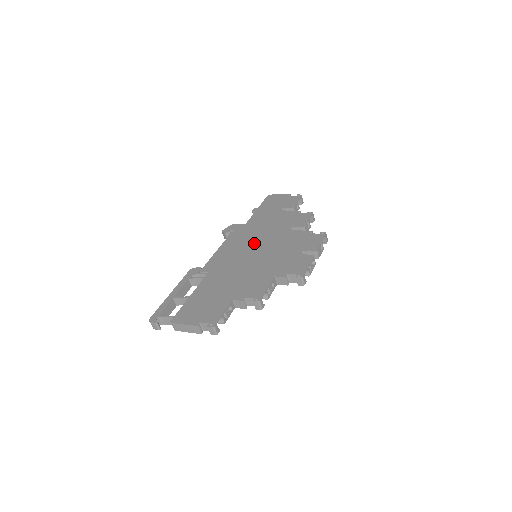
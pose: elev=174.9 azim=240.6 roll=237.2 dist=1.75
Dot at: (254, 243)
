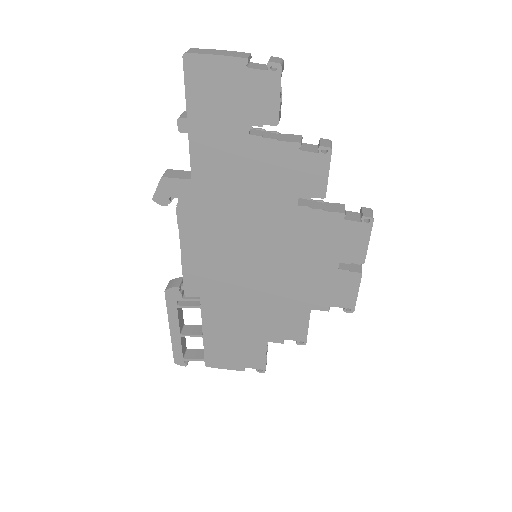
Dot at: (242, 240)
